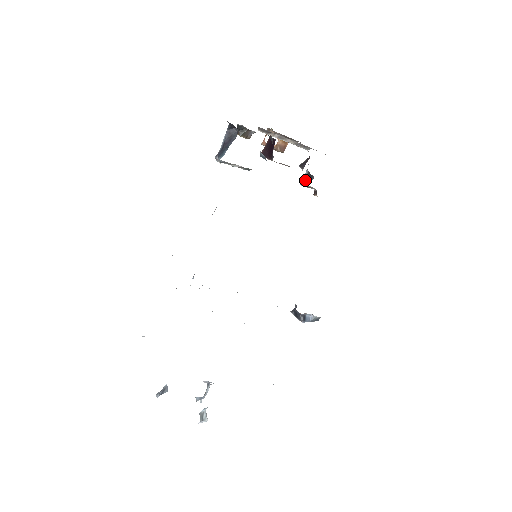
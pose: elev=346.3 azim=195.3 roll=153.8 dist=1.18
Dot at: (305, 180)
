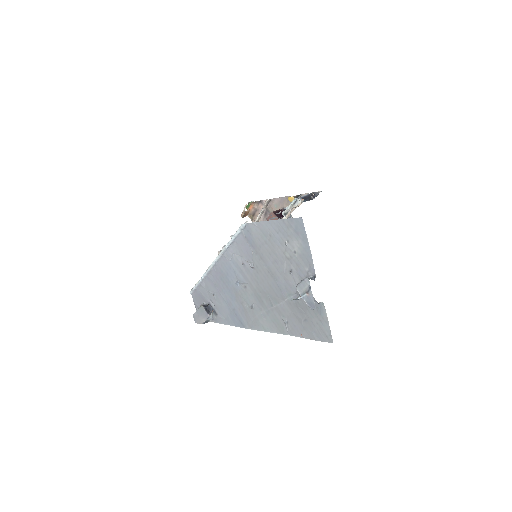
Dot at: occluded
